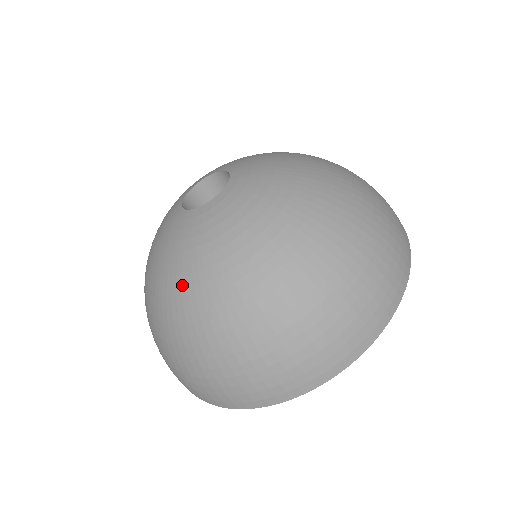
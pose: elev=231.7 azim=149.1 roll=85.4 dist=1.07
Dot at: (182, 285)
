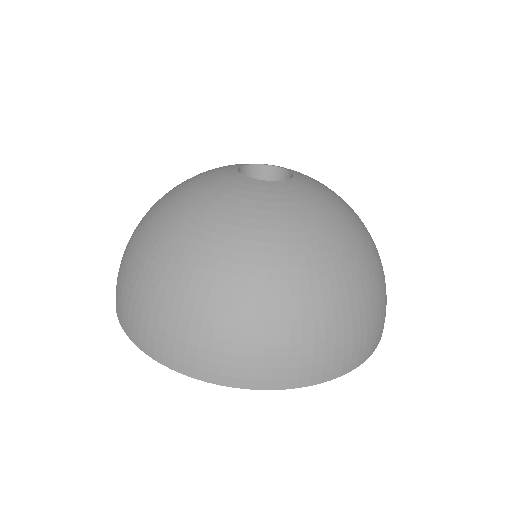
Dot at: (316, 238)
